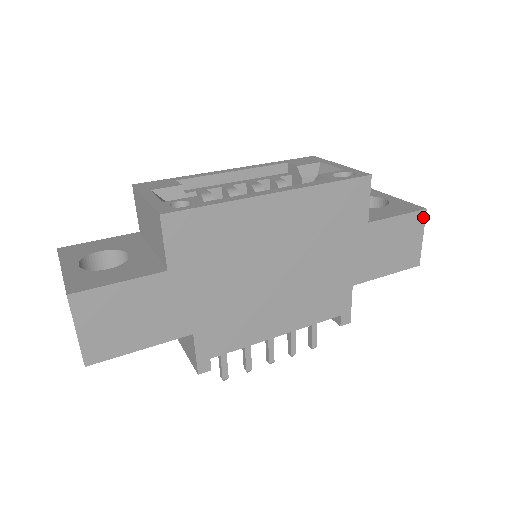
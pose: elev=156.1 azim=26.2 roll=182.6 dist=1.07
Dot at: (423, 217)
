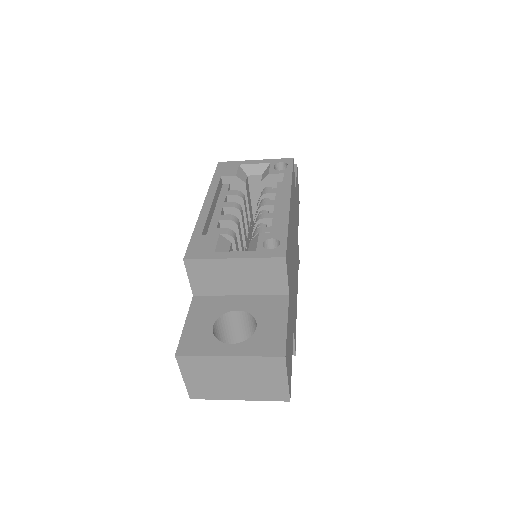
Dot at: (297, 170)
